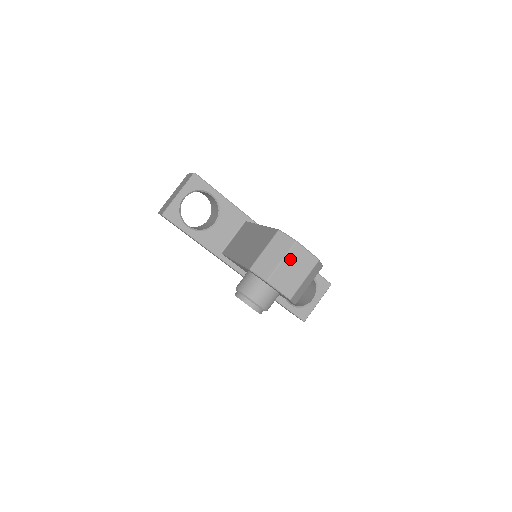
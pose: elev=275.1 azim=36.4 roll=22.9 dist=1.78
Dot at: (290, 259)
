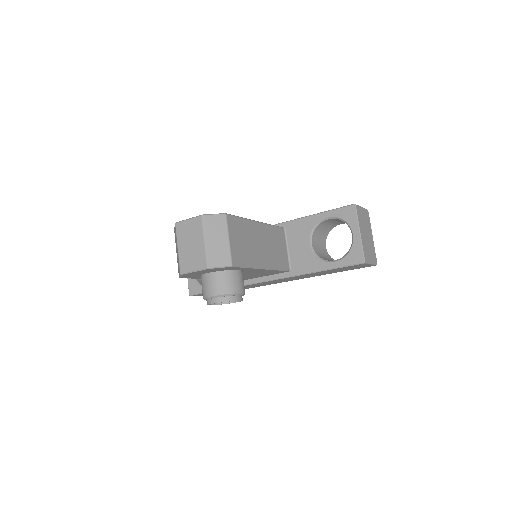
Dot at: (182, 240)
